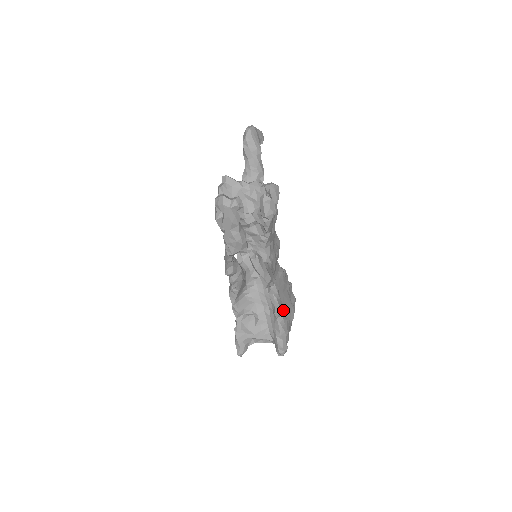
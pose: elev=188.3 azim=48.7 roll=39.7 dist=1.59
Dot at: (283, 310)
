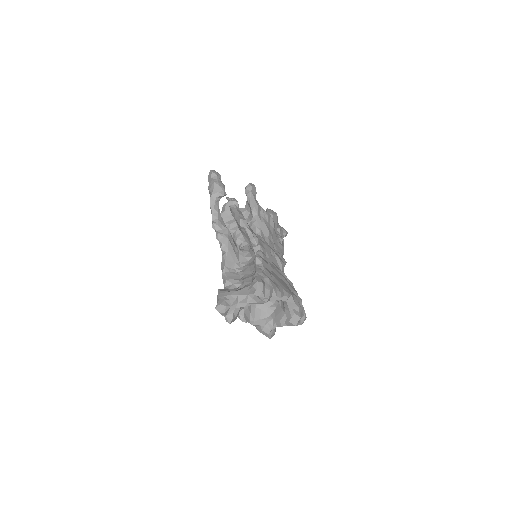
Dot at: (268, 270)
